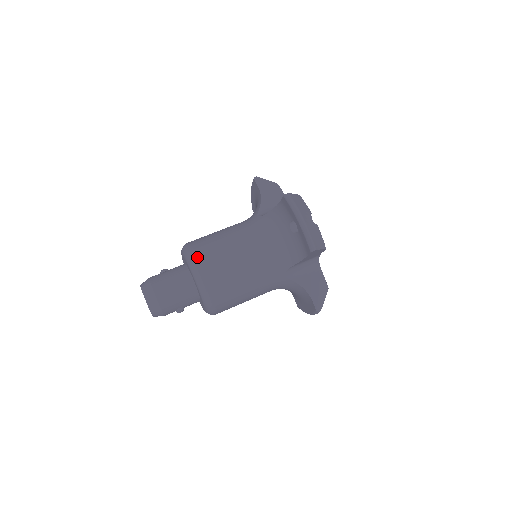
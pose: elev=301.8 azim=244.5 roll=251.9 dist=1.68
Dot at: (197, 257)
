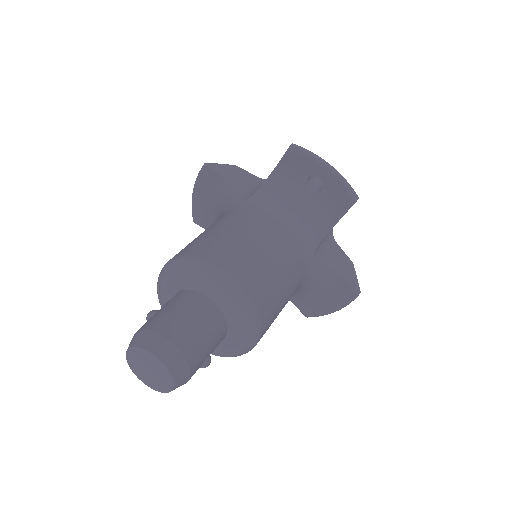
Dot at: (213, 261)
